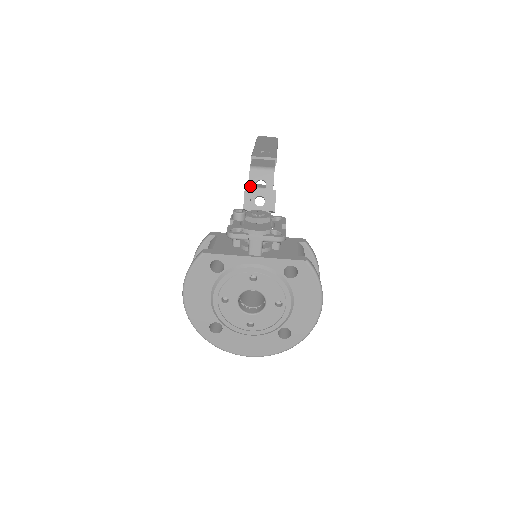
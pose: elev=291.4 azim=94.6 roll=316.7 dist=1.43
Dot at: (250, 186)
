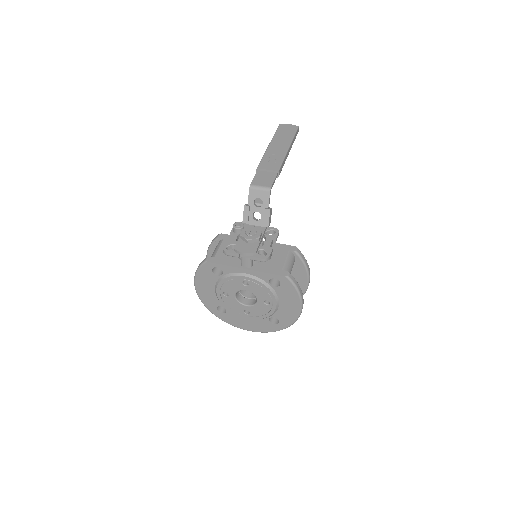
Dot at: (249, 203)
